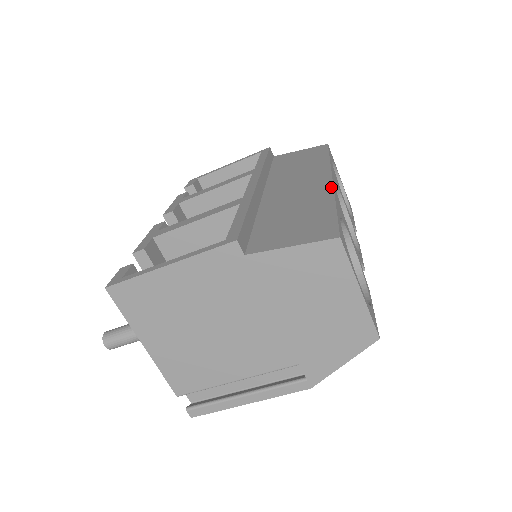
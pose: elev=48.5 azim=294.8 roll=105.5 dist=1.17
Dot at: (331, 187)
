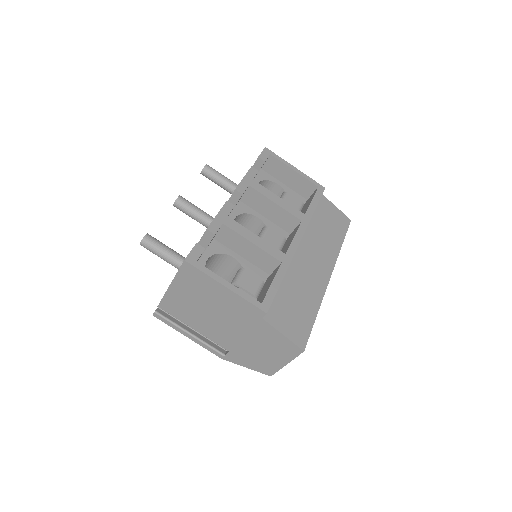
Dot at: (325, 289)
